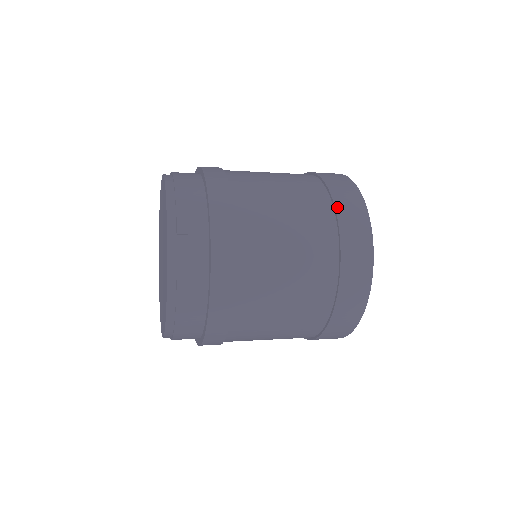
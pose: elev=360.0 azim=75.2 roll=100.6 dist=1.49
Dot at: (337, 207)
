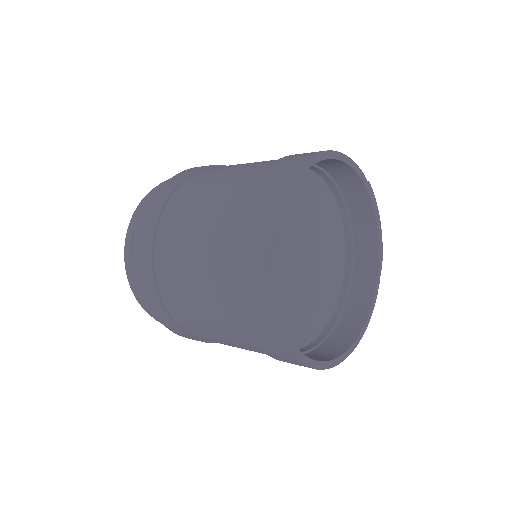
Dot at: (241, 222)
